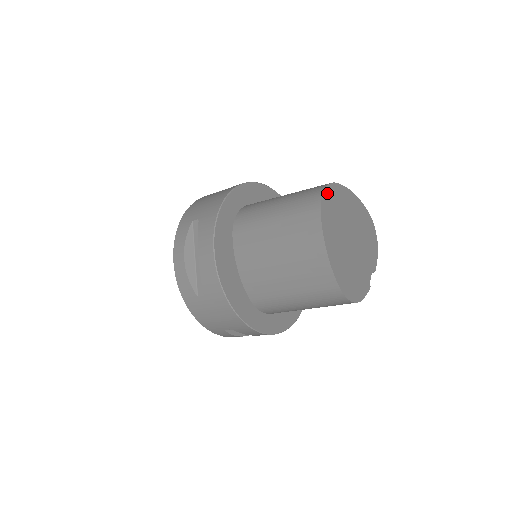
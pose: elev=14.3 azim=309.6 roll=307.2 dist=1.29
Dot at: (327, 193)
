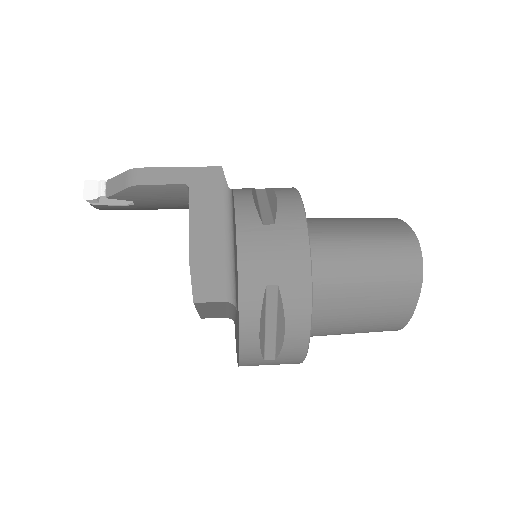
Dot at: (419, 255)
